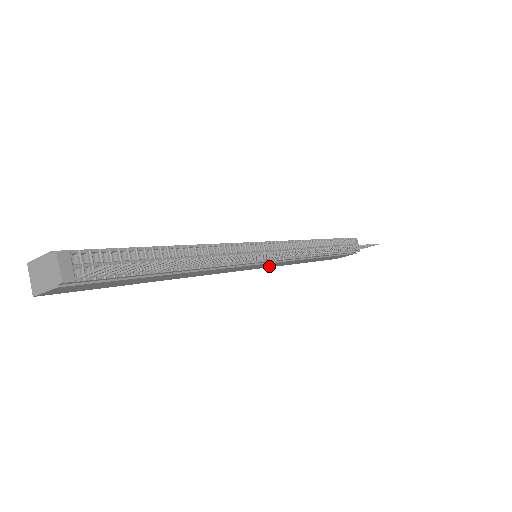
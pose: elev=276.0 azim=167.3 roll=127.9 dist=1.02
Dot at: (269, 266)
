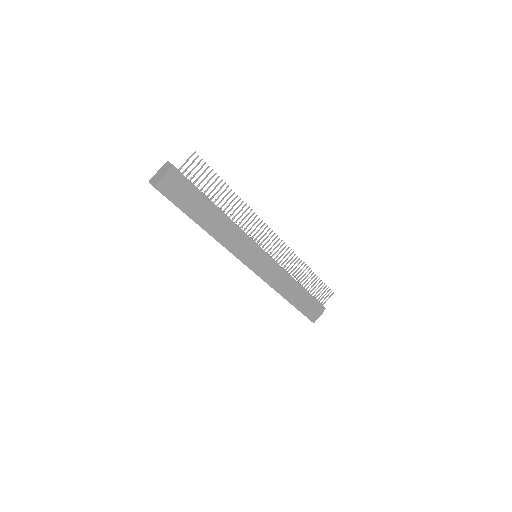
Dot at: (266, 278)
